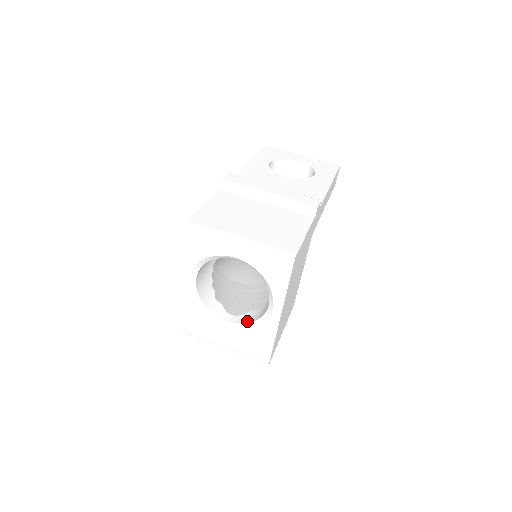
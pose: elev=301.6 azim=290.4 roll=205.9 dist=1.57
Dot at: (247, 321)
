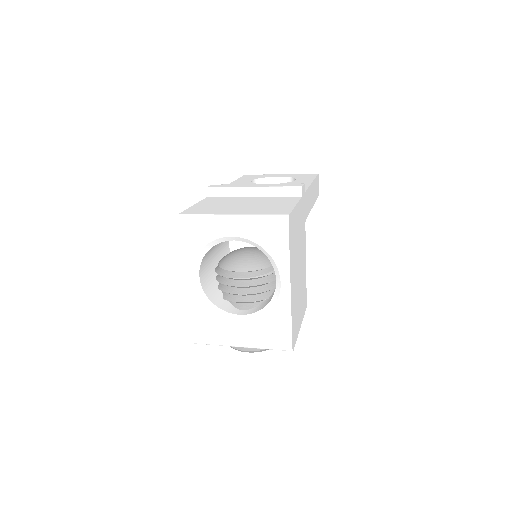
Dot at: (259, 309)
